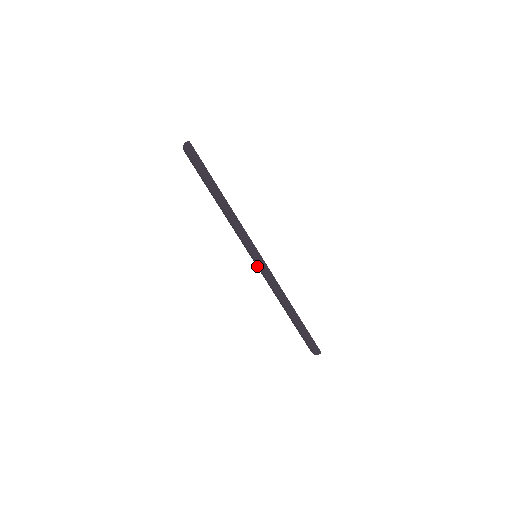
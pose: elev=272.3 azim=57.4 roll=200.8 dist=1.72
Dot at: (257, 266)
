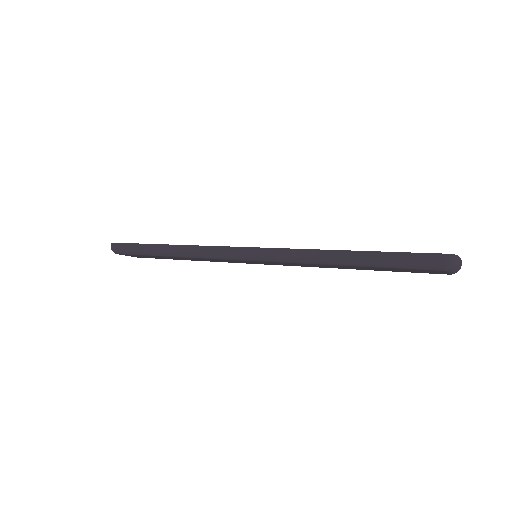
Dot at: (253, 261)
